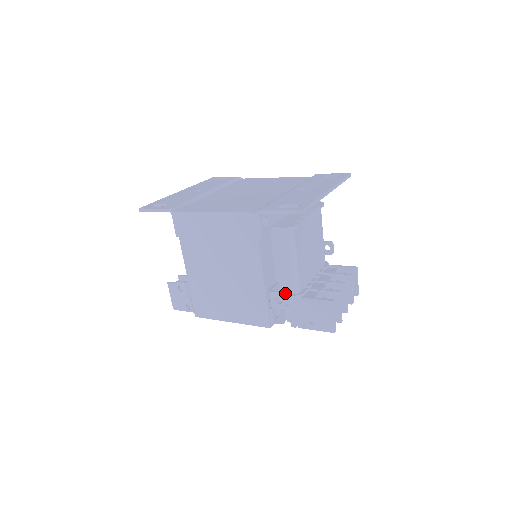
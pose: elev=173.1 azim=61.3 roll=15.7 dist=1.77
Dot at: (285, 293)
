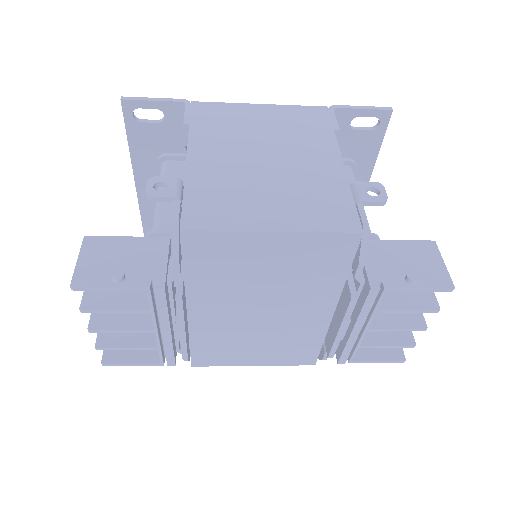
Dot at: occluded
